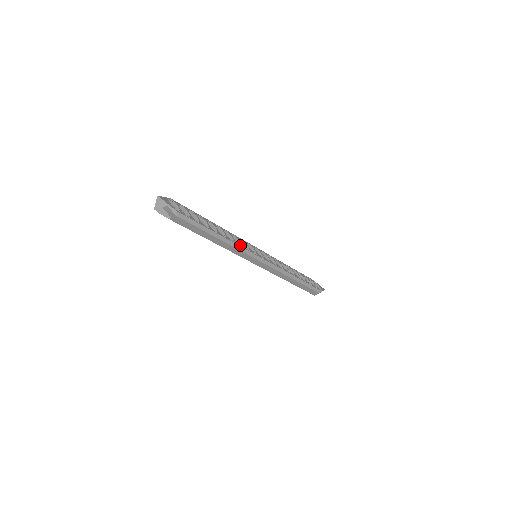
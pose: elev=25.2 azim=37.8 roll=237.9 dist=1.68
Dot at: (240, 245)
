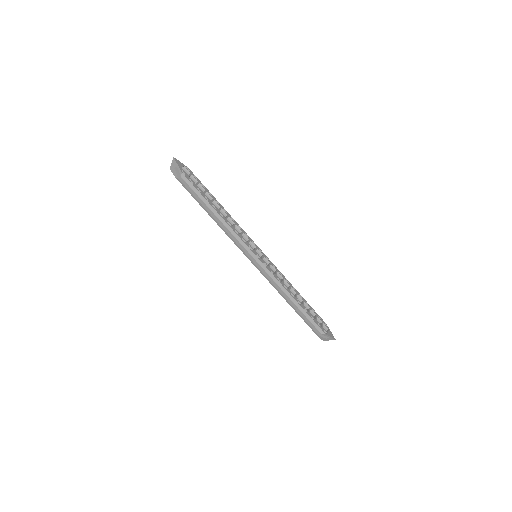
Dot at: (238, 233)
